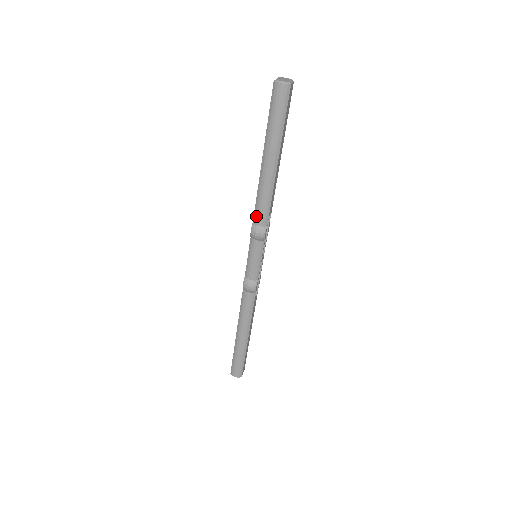
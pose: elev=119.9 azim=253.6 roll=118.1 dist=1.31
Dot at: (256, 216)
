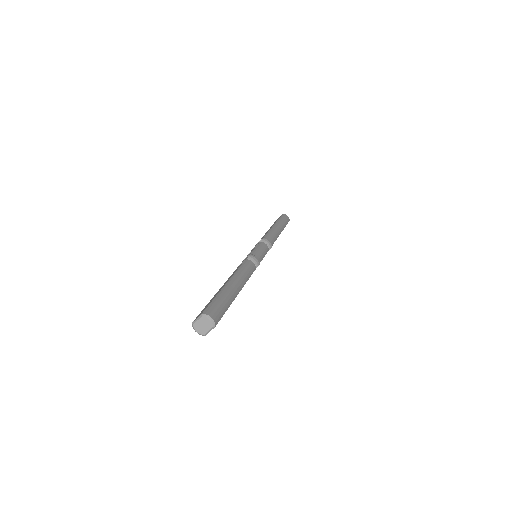
Dot at: occluded
